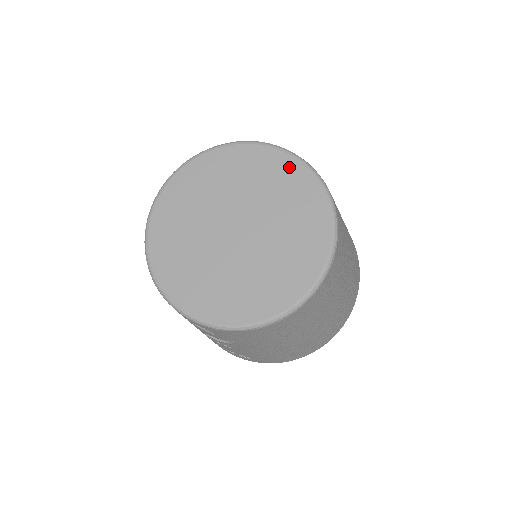
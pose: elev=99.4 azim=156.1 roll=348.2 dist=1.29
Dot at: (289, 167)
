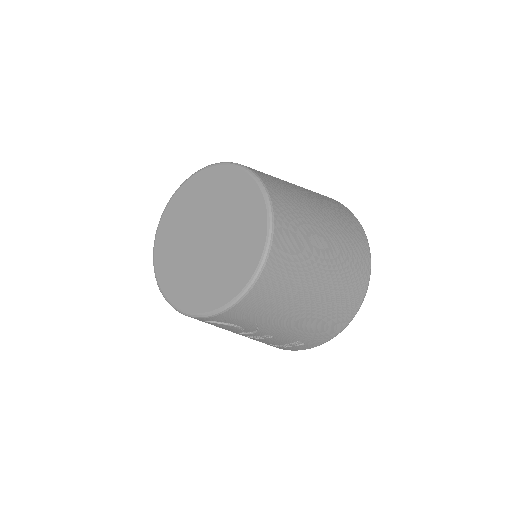
Dot at: (220, 173)
